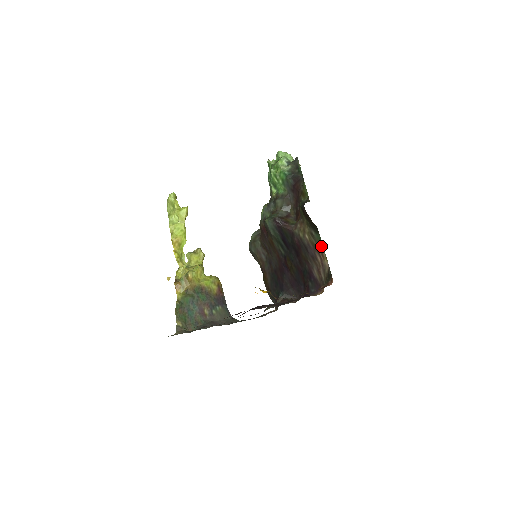
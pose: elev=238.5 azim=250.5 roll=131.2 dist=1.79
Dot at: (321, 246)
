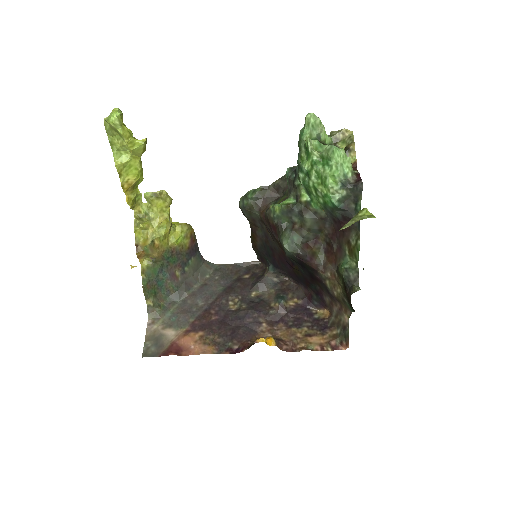
Dot at: (349, 310)
